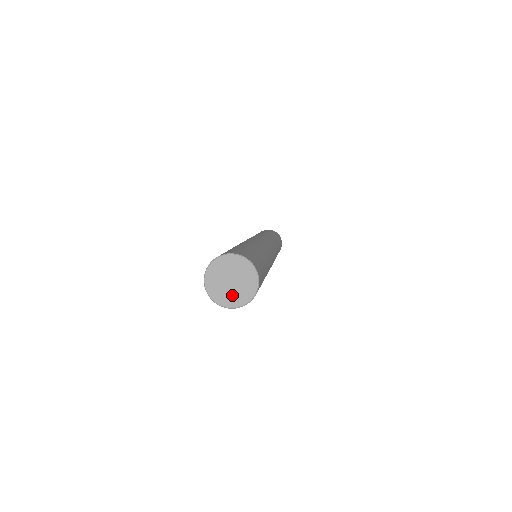
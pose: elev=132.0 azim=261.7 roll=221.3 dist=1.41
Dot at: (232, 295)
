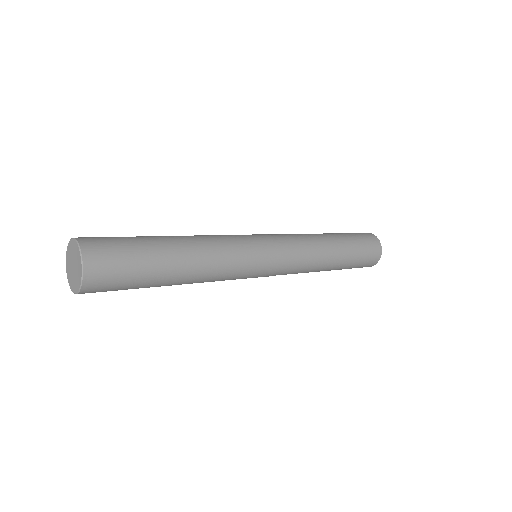
Dot at: (71, 275)
